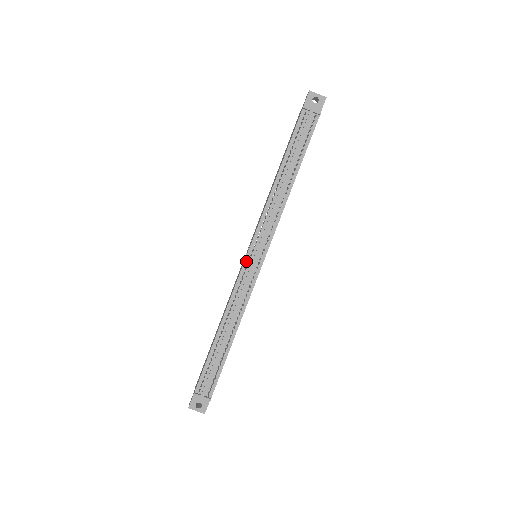
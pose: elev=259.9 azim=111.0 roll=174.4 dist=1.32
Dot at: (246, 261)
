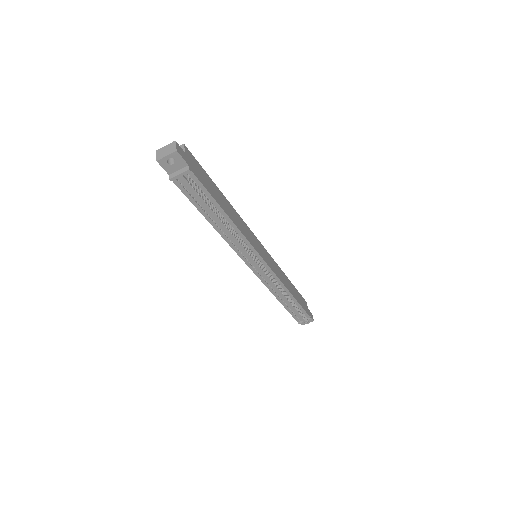
Dot at: (254, 271)
